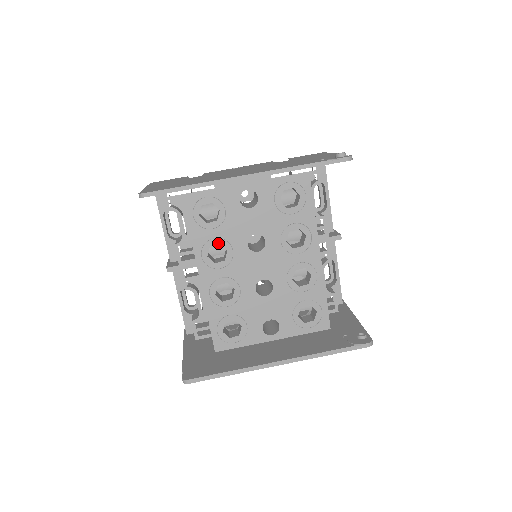
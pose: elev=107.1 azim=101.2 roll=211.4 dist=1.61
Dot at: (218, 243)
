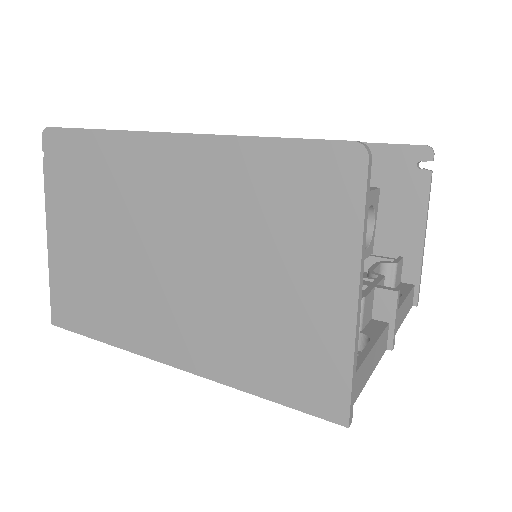
Dot at: occluded
